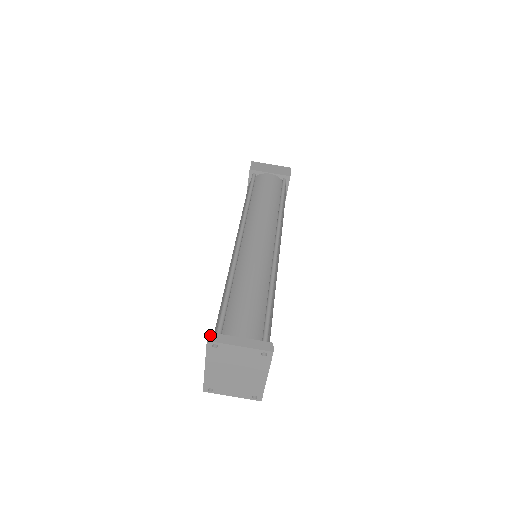
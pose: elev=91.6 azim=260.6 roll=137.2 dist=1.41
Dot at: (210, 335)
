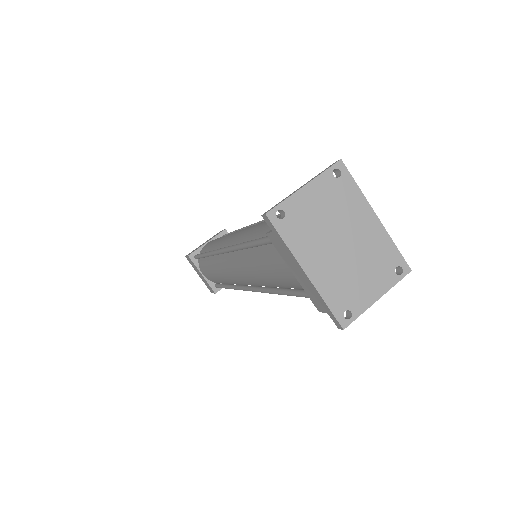
Dot at: occluded
